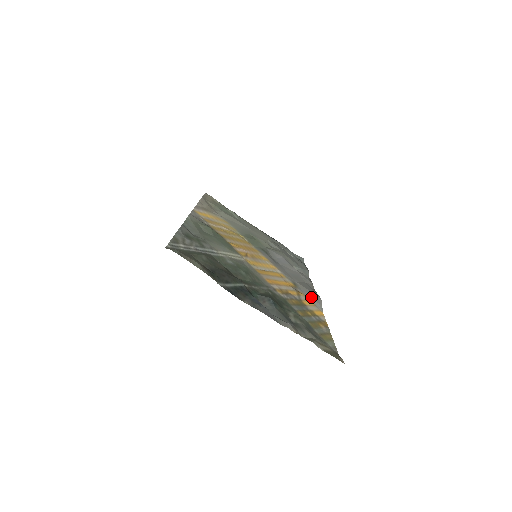
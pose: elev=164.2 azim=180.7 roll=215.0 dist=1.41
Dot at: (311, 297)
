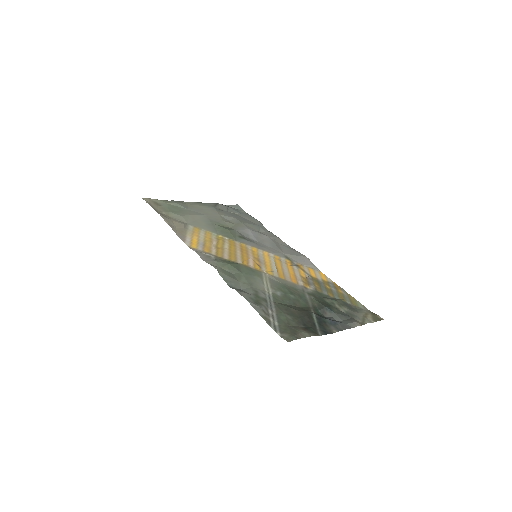
Dot at: (304, 262)
